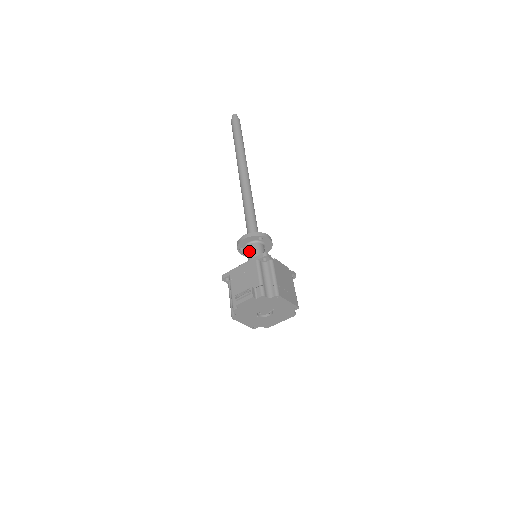
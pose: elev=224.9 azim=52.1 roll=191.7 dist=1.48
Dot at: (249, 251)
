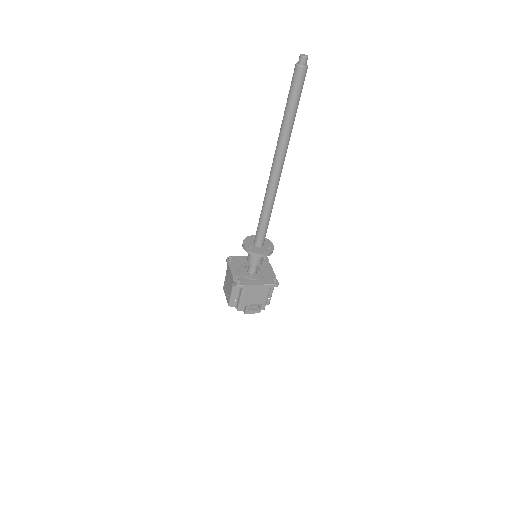
Dot at: (257, 259)
